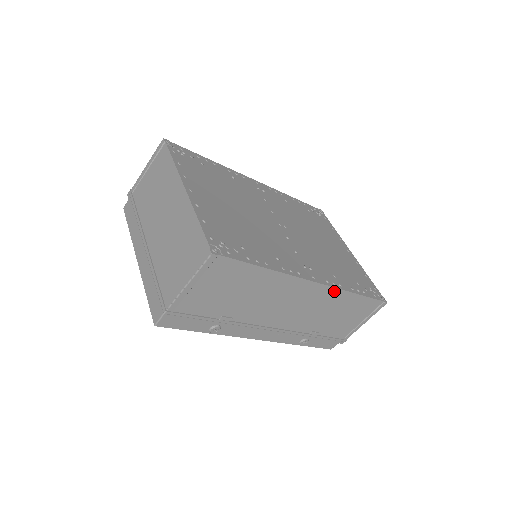
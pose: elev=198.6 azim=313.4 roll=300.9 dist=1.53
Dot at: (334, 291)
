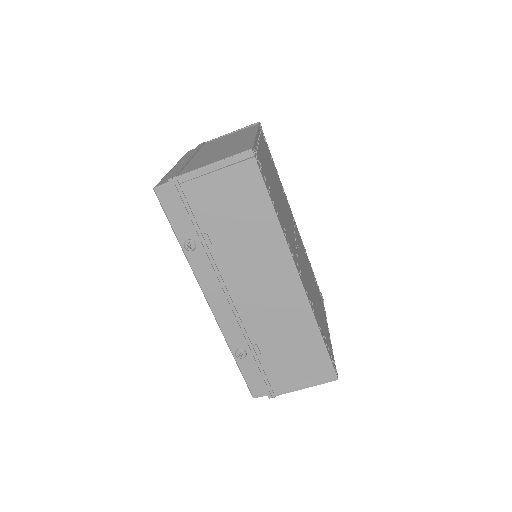
Dot at: (306, 307)
